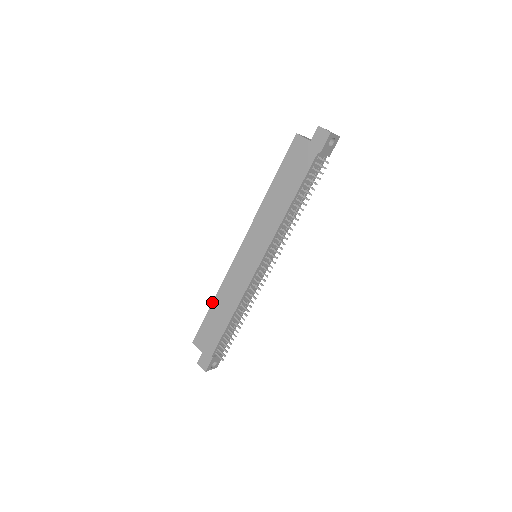
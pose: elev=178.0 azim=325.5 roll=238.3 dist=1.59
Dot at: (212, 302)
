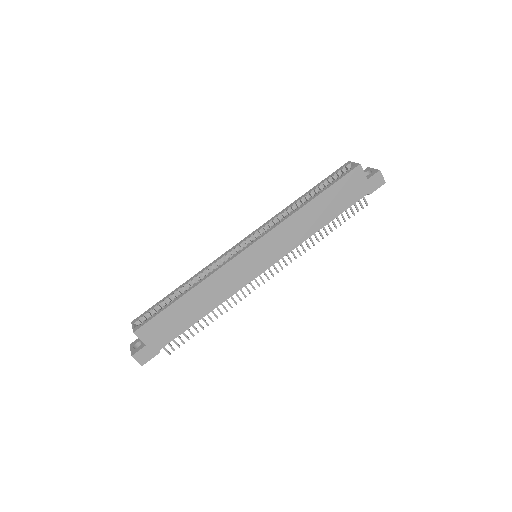
Dot at: (186, 293)
